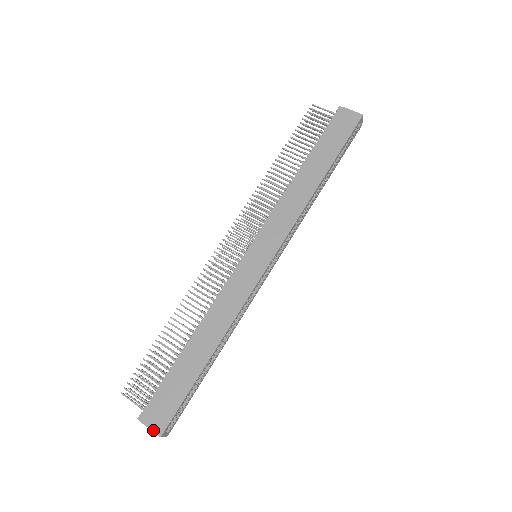
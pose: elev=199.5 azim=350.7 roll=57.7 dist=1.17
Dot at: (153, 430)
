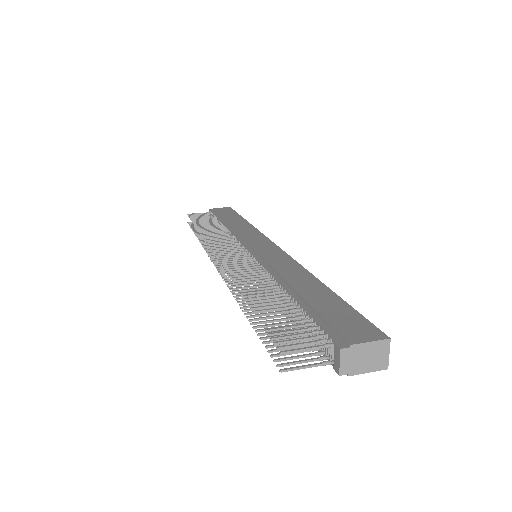
Dot at: (373, 340)
